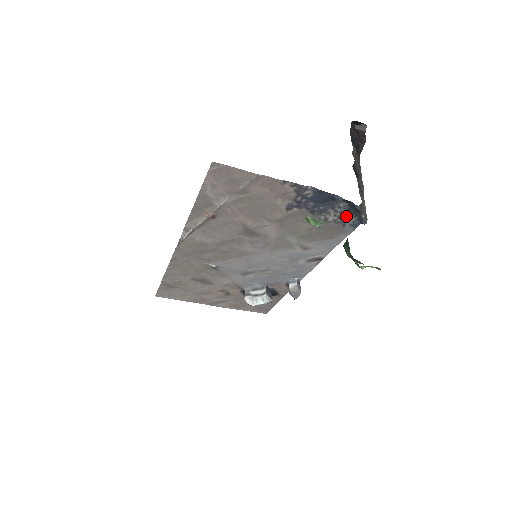
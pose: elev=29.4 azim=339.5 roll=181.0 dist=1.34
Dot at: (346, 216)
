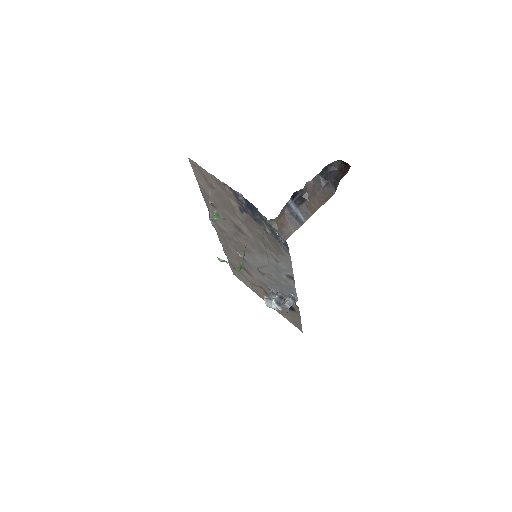
Dot at: (274, 232)
